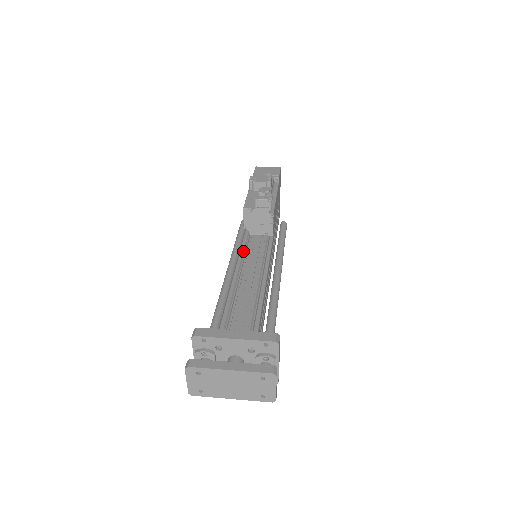
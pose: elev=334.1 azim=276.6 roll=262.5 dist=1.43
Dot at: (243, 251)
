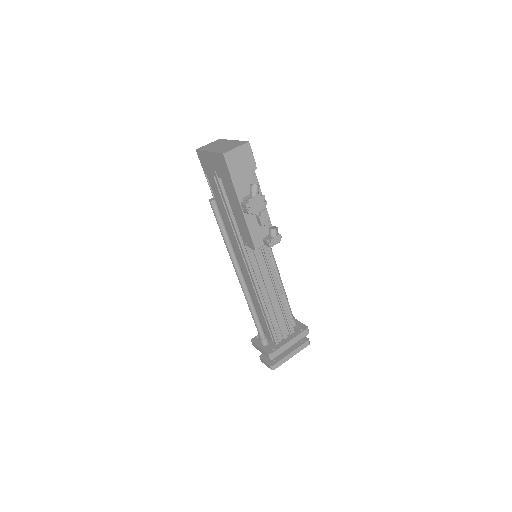
Dot at: (251, 264)
